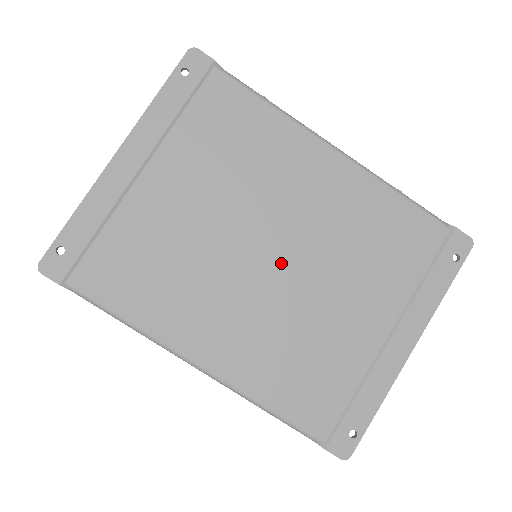
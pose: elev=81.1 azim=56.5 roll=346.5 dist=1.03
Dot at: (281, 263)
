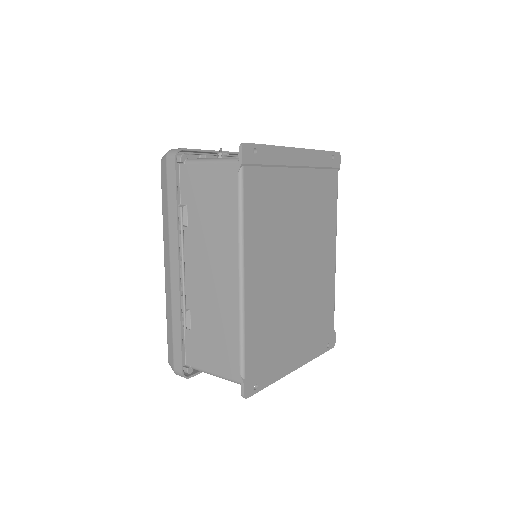
Dot at: (296, 272)
